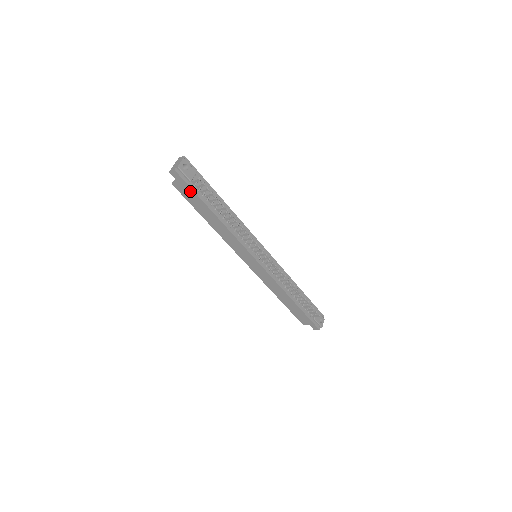
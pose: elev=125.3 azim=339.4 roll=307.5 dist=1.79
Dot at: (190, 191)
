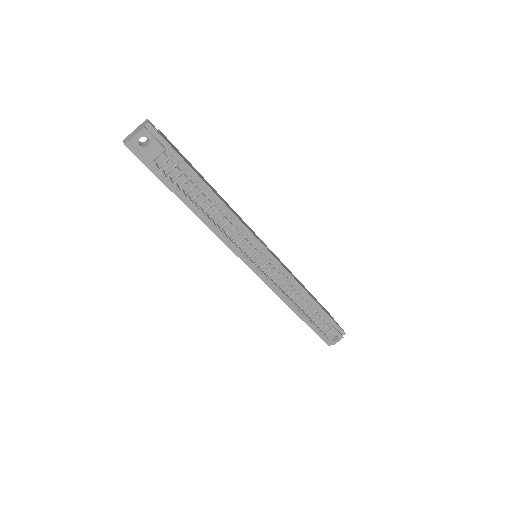
Dot at: (153, 171)
